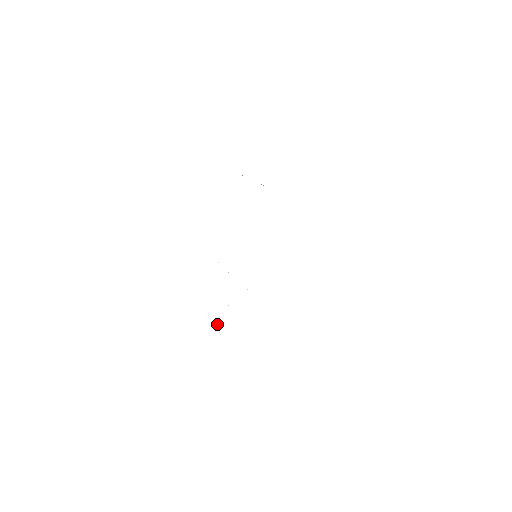
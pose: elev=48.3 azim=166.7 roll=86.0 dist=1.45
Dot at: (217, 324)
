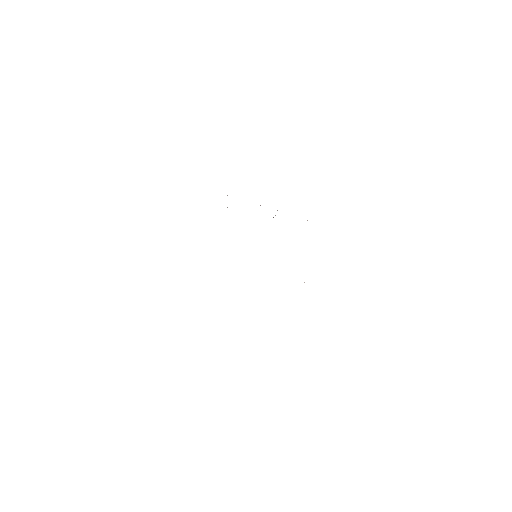
Dot at: occluded
